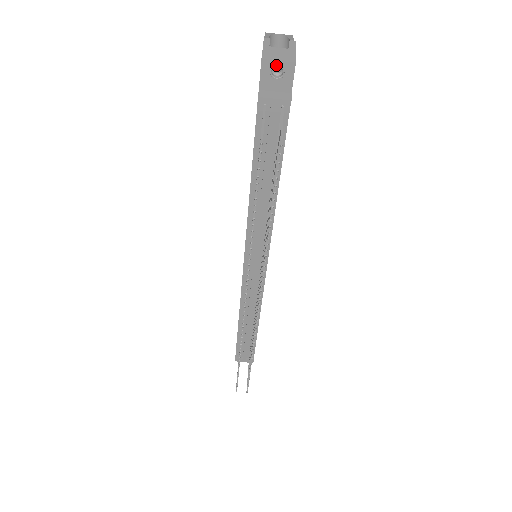
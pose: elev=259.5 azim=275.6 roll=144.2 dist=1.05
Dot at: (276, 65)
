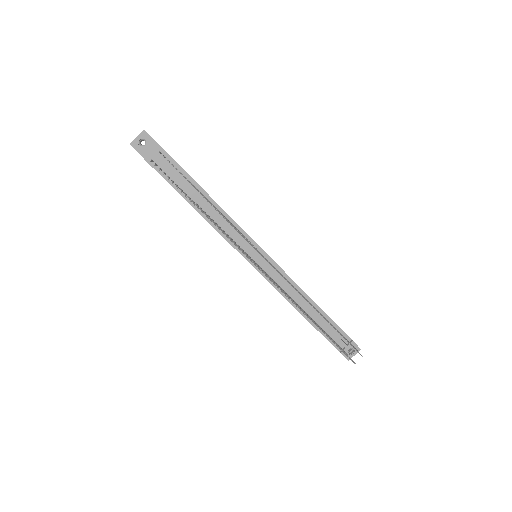
Dot at: (138, 140)
